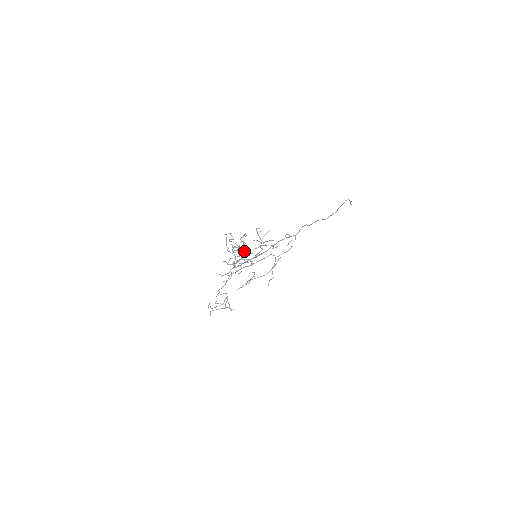
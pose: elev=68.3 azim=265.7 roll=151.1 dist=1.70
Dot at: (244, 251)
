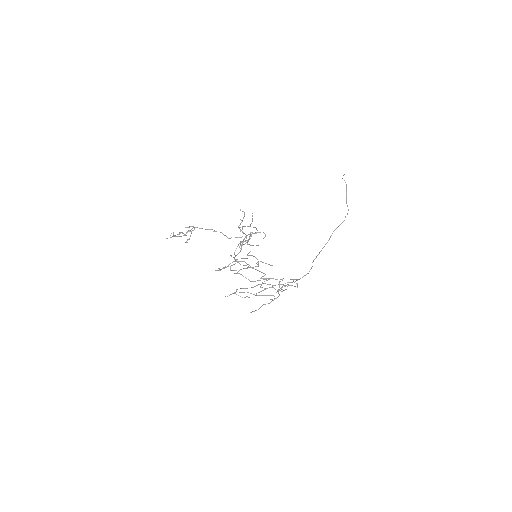
Dot at: occluded
